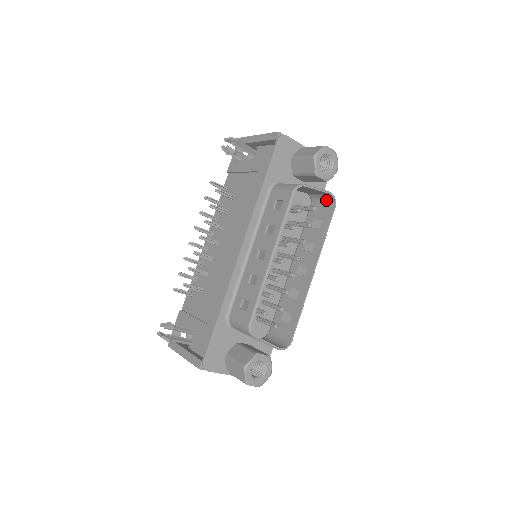
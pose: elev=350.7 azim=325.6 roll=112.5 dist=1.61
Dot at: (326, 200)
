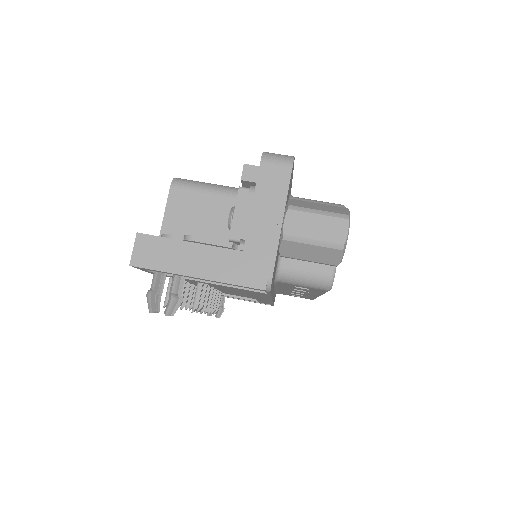
Dot at: occluded
